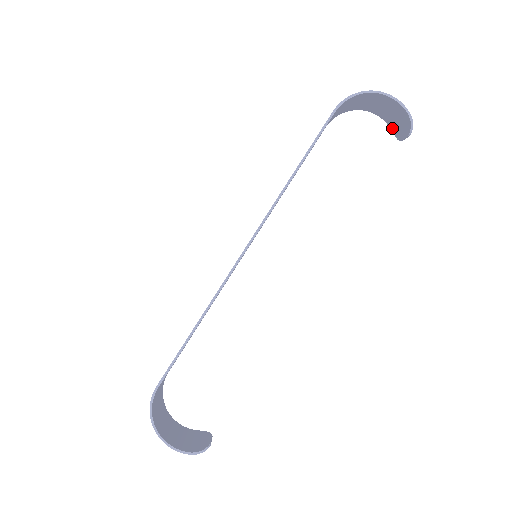
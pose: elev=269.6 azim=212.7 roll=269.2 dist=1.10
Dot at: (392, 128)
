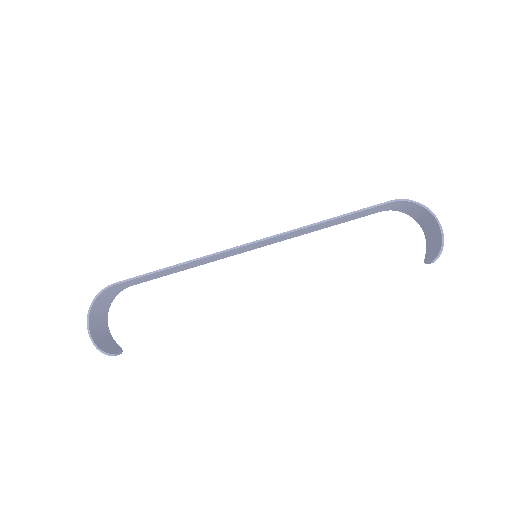
Dot at: (427, 250)
